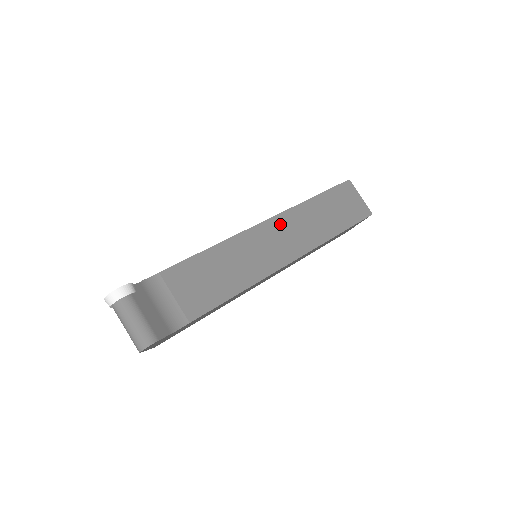
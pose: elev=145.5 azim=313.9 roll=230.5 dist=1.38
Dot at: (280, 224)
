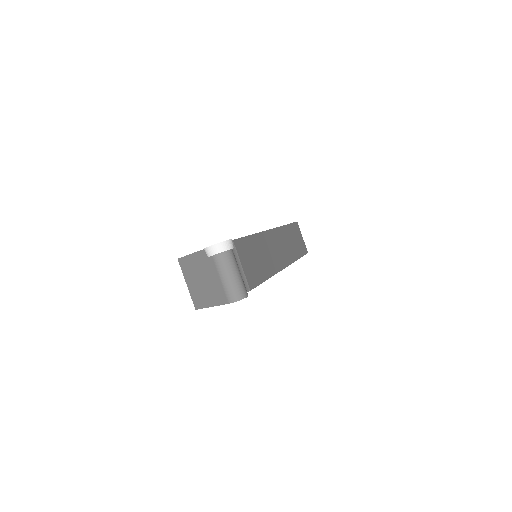
Dot at: (277, 236)
